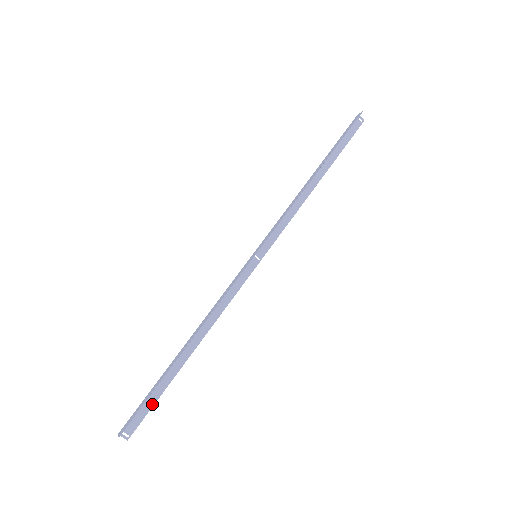
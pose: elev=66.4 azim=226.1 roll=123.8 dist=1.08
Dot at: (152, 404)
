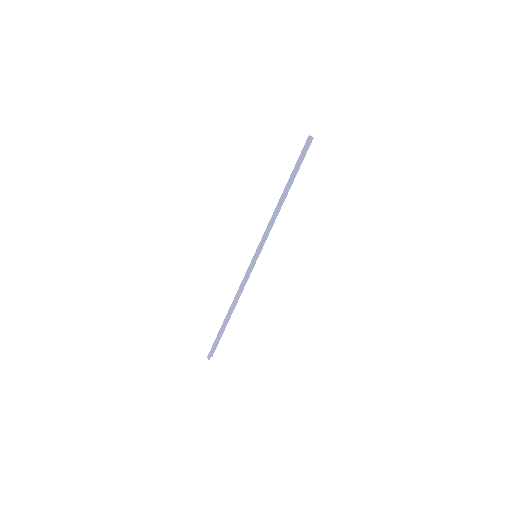
Dot at: occluded
